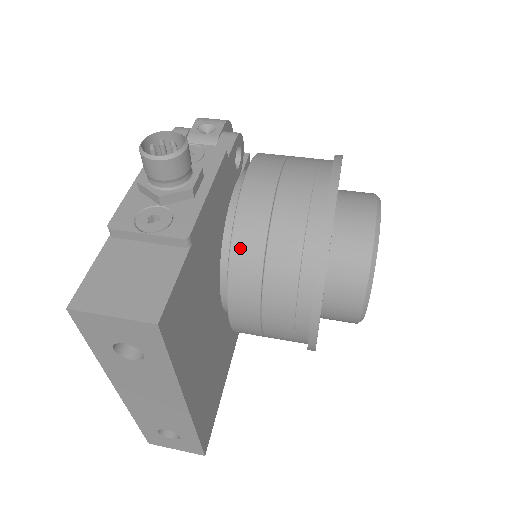
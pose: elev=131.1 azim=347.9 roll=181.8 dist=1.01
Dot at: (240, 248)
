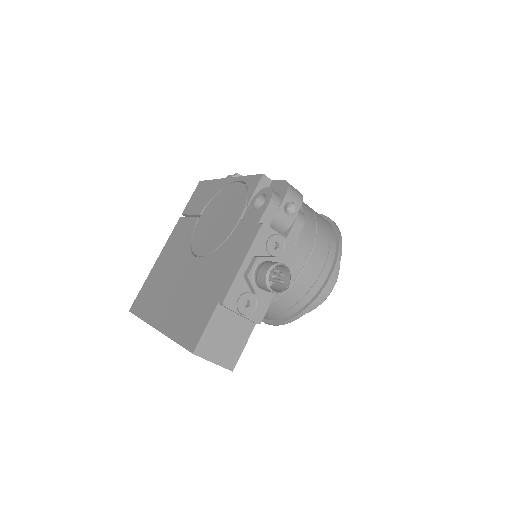
Dot at: occluded
